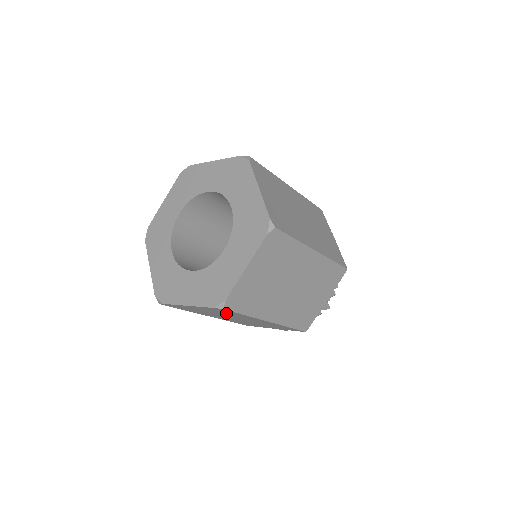
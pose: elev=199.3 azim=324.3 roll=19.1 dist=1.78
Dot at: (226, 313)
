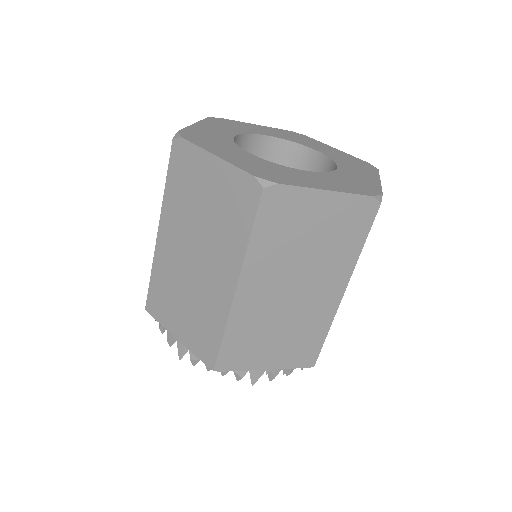
Dot at: (227, 218)
